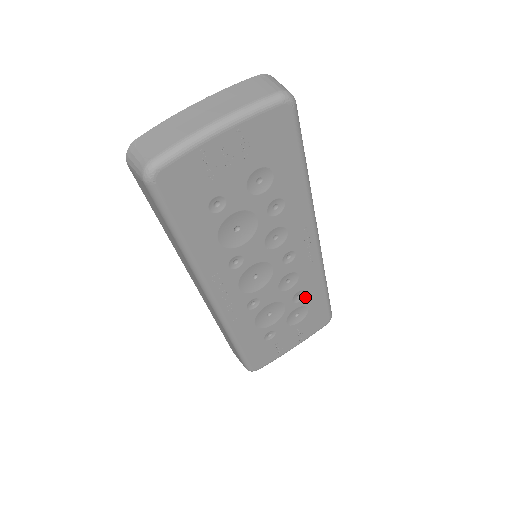
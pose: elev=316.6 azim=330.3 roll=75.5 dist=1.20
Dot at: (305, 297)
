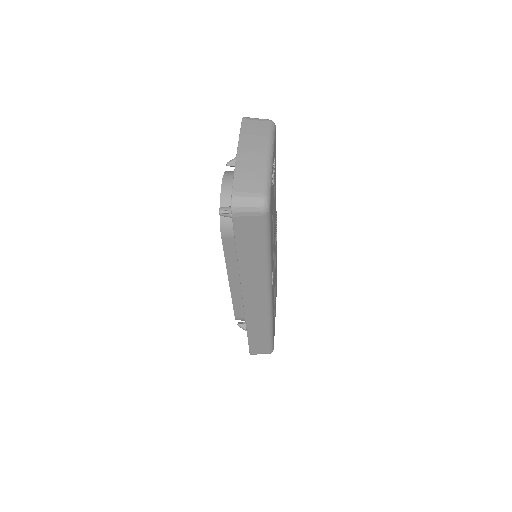
Dot at: occluded
